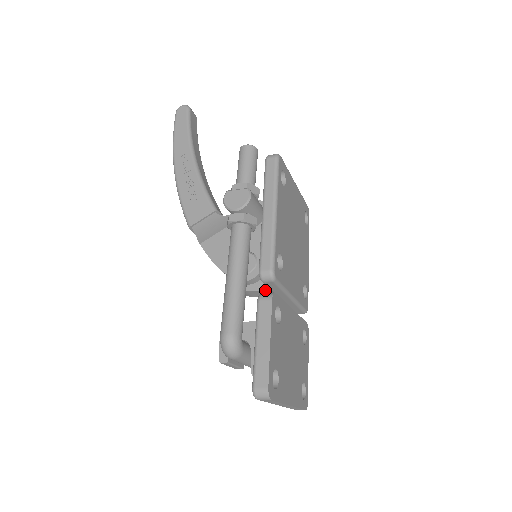
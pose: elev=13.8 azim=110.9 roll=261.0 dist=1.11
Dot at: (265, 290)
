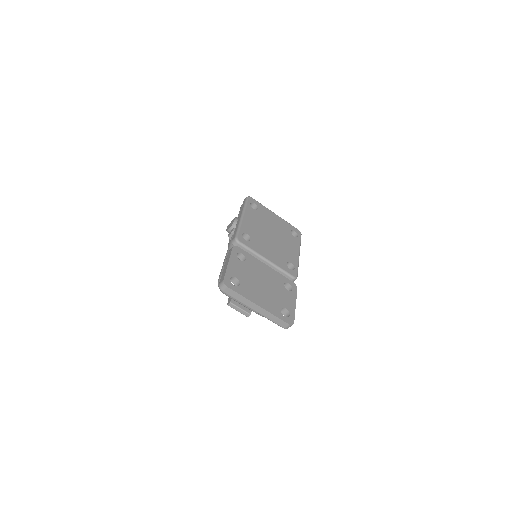
Dot at: occluded
